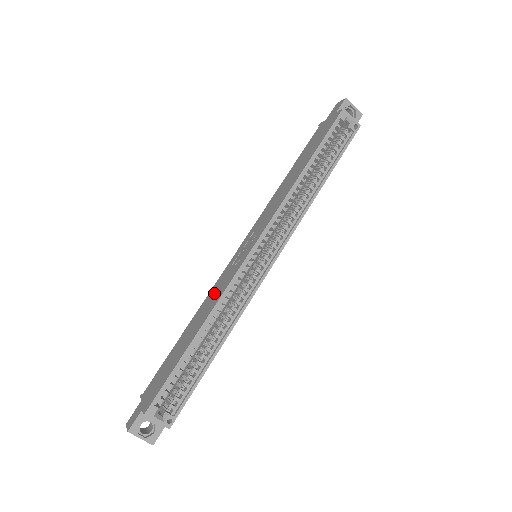
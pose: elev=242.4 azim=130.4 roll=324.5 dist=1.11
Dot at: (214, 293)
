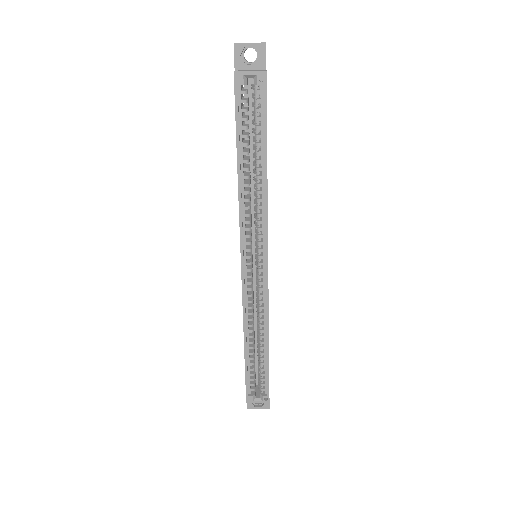
Dot at: occluded
